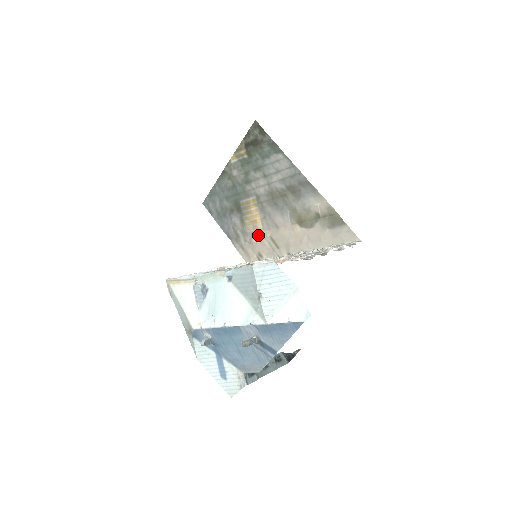
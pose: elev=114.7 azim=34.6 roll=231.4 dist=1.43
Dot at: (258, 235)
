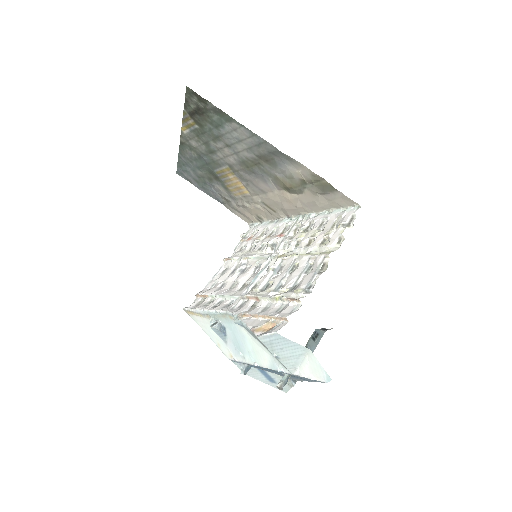
Dot at: (248, 200)
